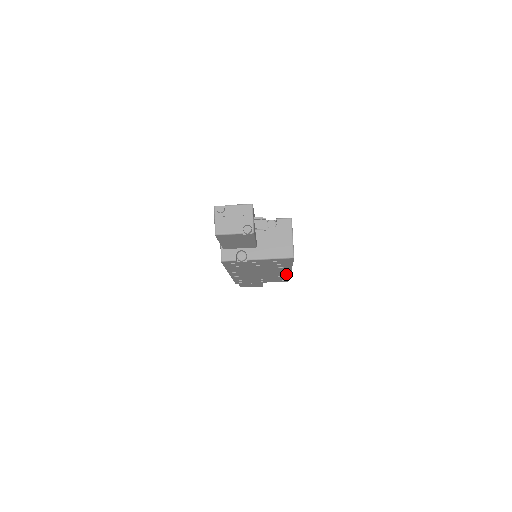
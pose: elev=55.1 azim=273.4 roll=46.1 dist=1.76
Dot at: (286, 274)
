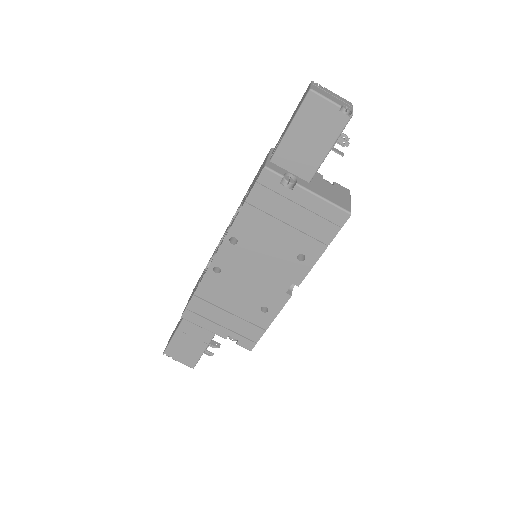
Dot at: (278, 303)
